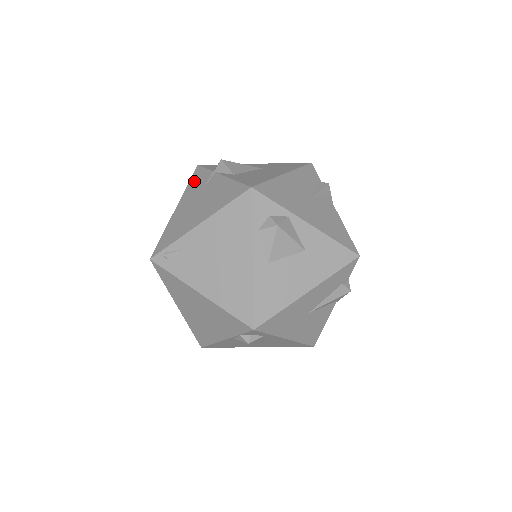
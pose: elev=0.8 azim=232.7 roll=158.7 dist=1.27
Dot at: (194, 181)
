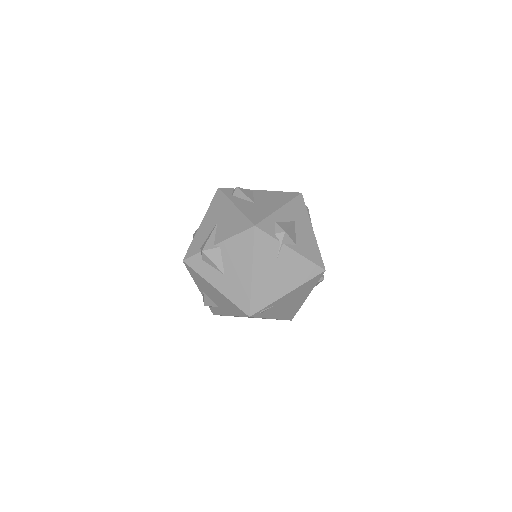
Dot at: (261, 246)
